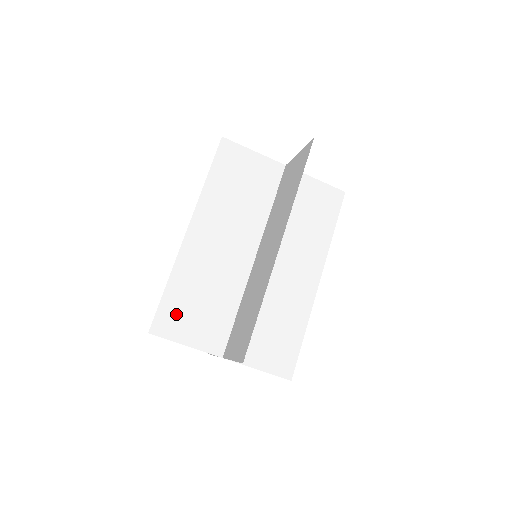
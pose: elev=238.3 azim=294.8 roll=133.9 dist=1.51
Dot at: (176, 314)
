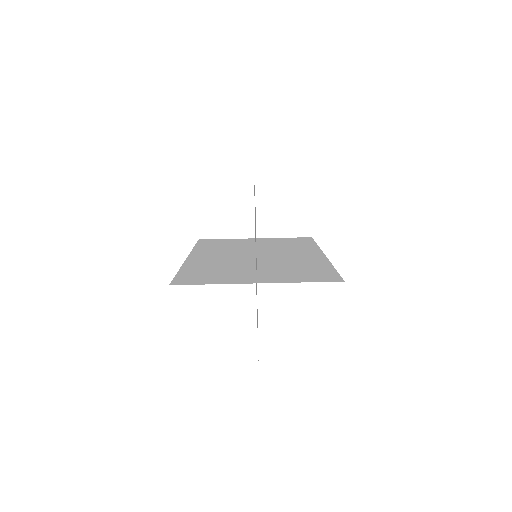
Dot at: (194, 277)
